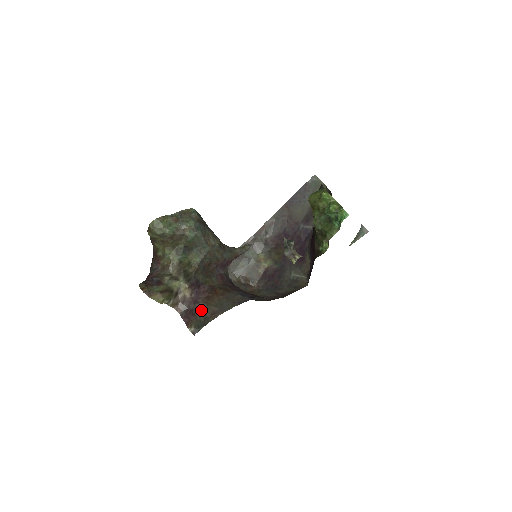
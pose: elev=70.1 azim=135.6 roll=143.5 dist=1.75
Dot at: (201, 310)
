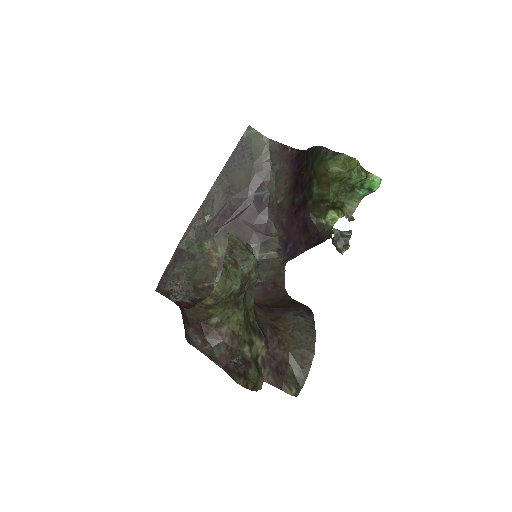
Dot at: (286, 362)
